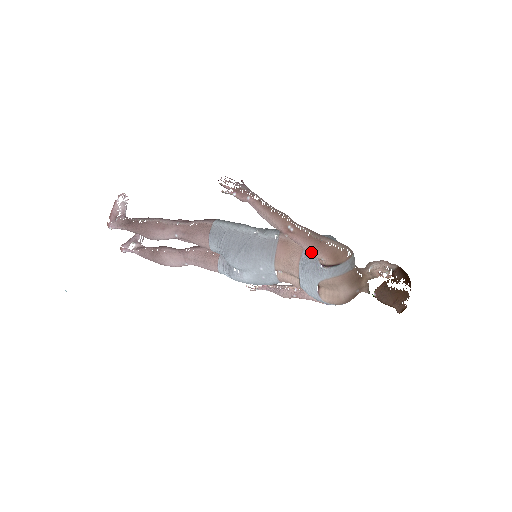
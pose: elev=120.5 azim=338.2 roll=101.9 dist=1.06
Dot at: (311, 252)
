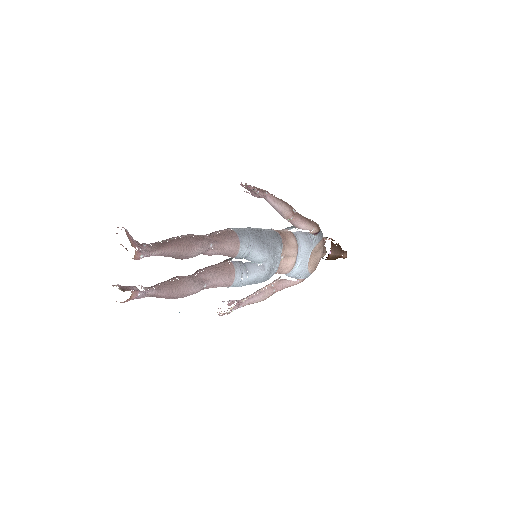
Dot at: (307, 226)
